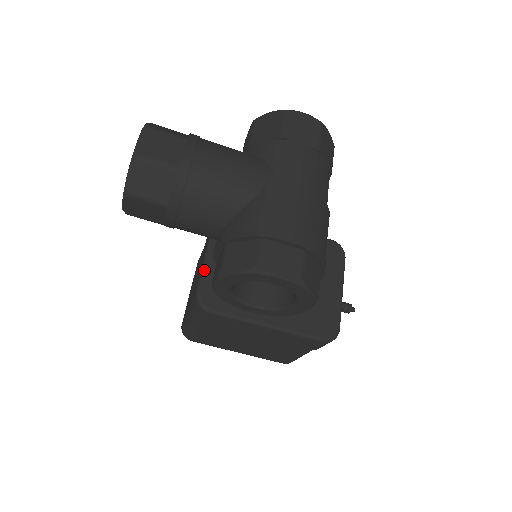
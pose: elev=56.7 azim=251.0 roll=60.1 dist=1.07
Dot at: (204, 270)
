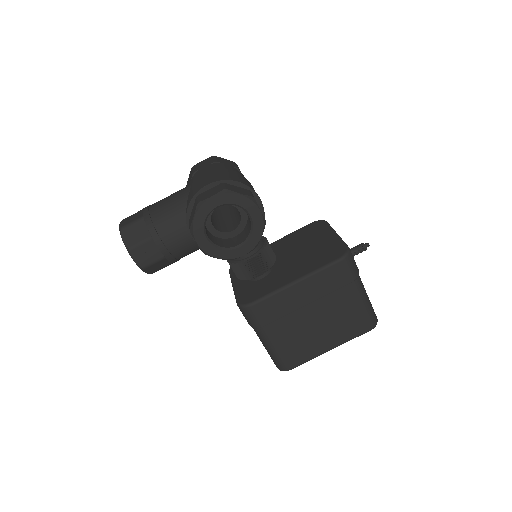
Dot at: (235, 292)
